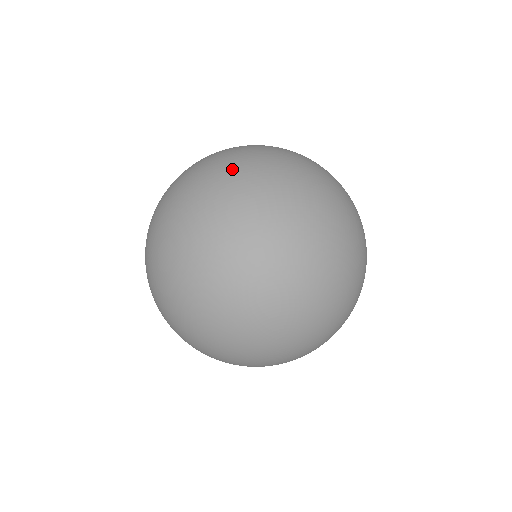
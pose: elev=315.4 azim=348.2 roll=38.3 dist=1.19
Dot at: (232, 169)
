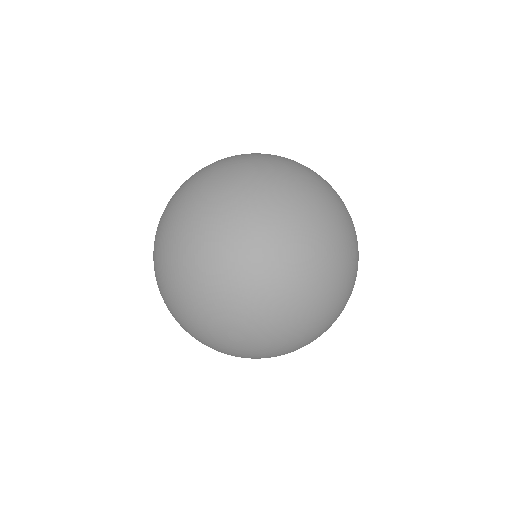
Dot at: (190, 189)
